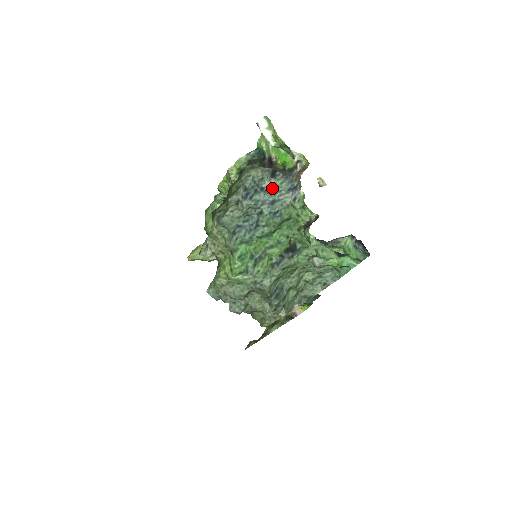
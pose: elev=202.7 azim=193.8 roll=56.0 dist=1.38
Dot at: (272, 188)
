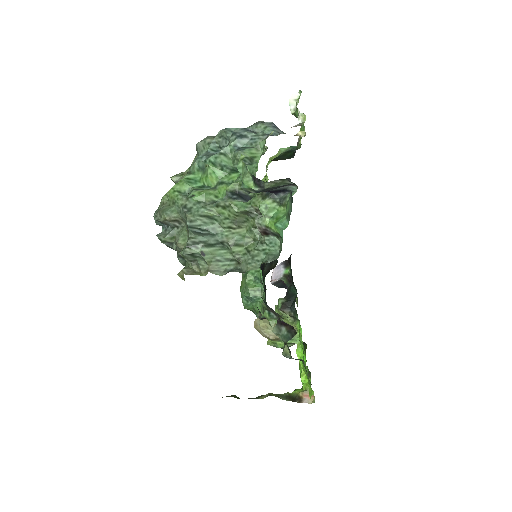
Dot at: (255, 131)
